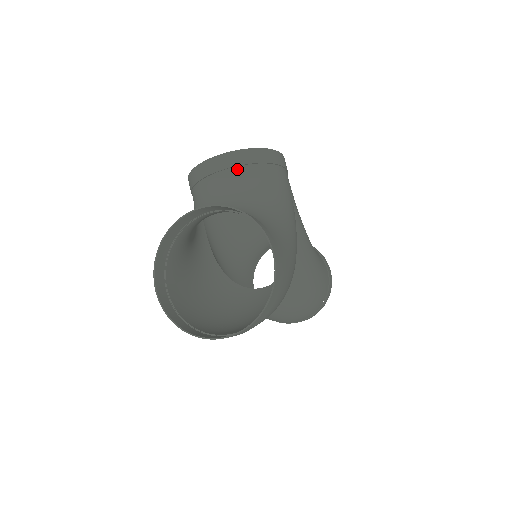
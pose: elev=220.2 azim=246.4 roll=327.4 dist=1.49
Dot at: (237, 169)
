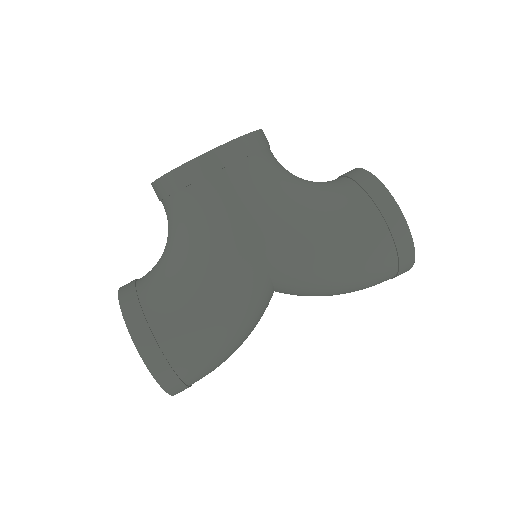
Dot at: (164, 202)
